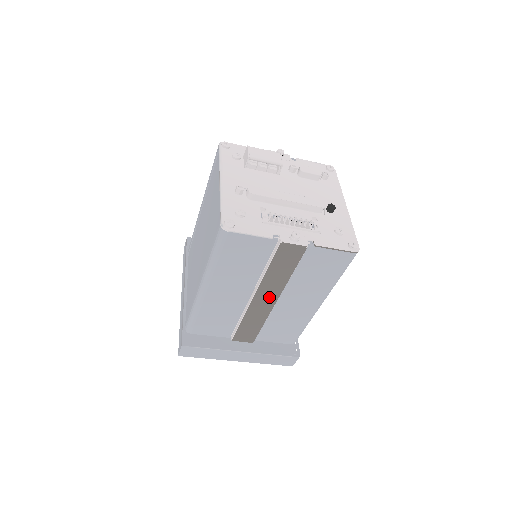
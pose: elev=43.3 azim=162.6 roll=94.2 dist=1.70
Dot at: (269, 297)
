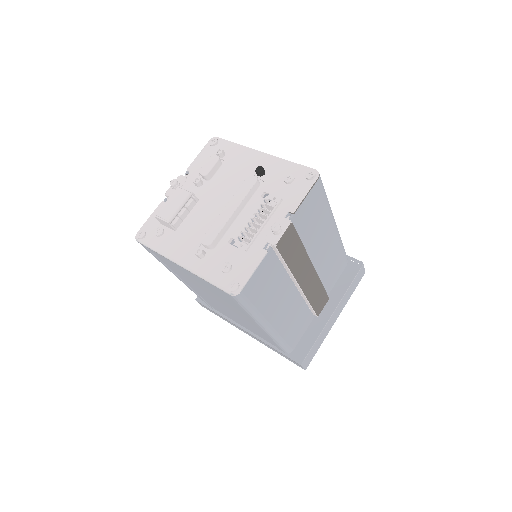
Dot at: (307, 272)
